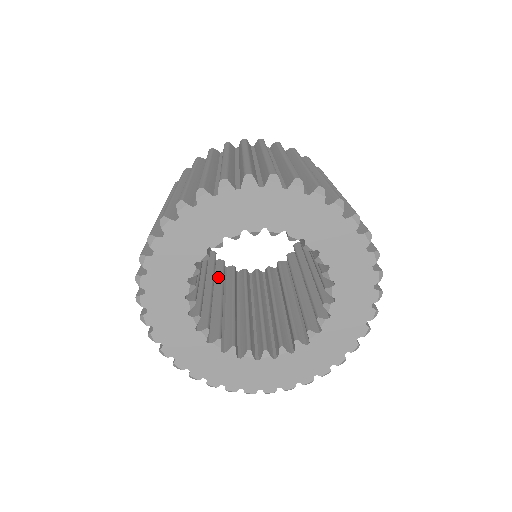
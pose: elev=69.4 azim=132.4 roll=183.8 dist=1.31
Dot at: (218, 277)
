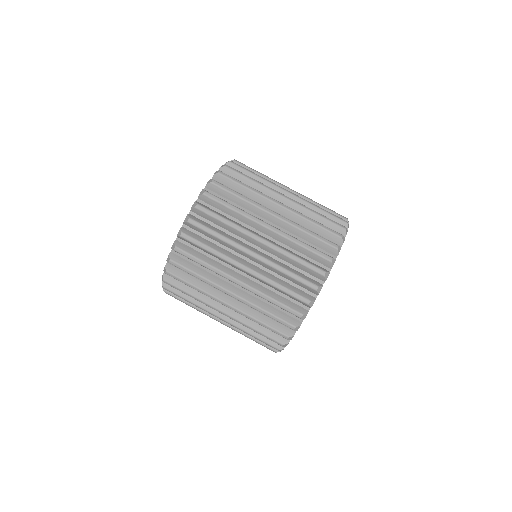
Dot at: occluded
